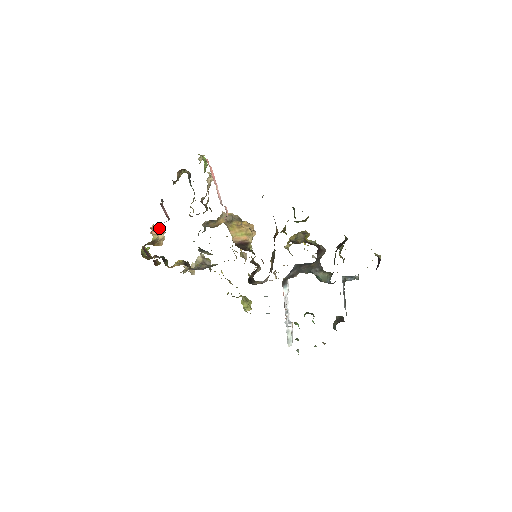
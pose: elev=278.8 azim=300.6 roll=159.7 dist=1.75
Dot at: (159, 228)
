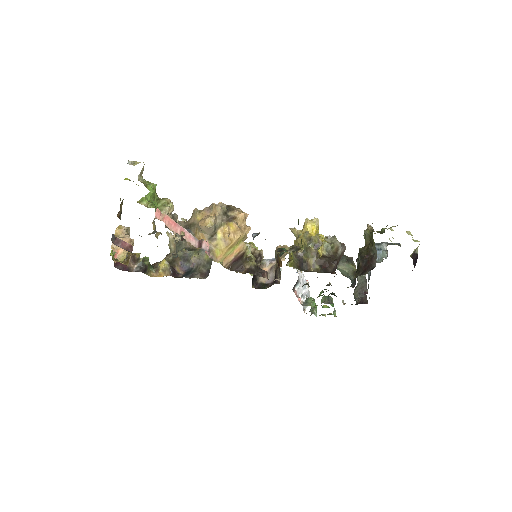
Dot at: occluded
